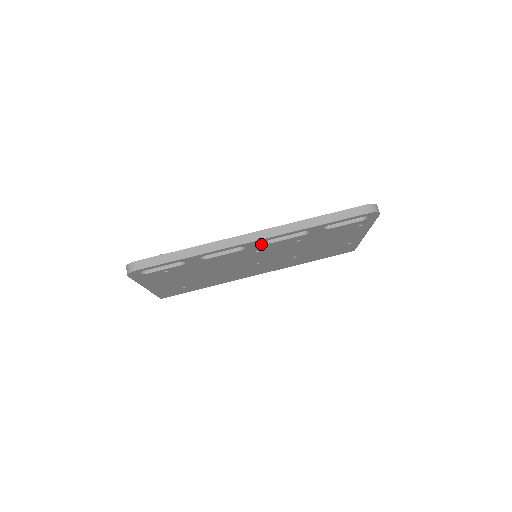
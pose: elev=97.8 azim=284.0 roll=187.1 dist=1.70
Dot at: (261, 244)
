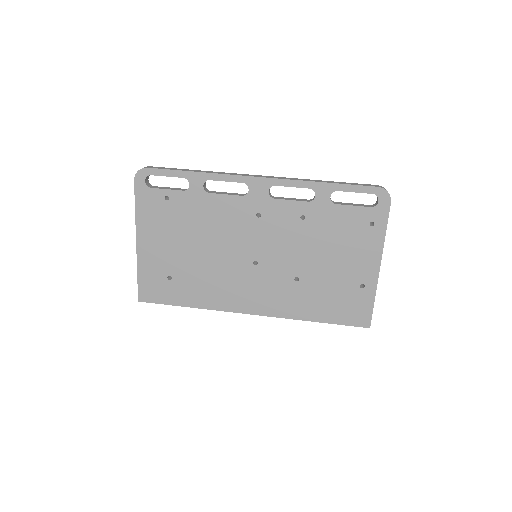
Dot at: (265, 194)
